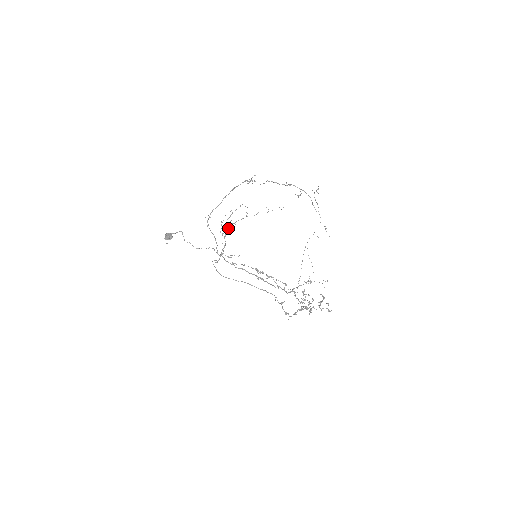
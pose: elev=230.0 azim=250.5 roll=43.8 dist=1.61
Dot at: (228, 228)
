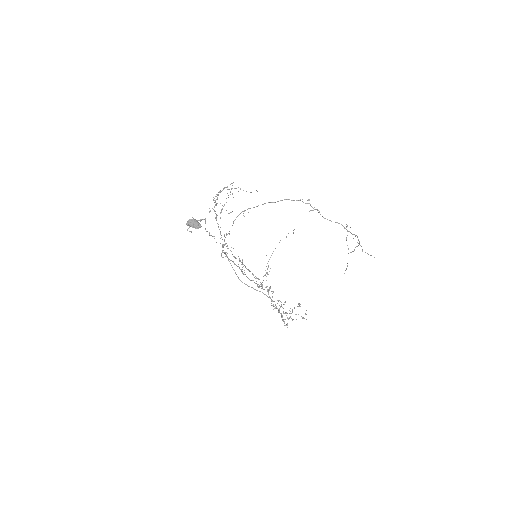
Dot at: (215, 205)
